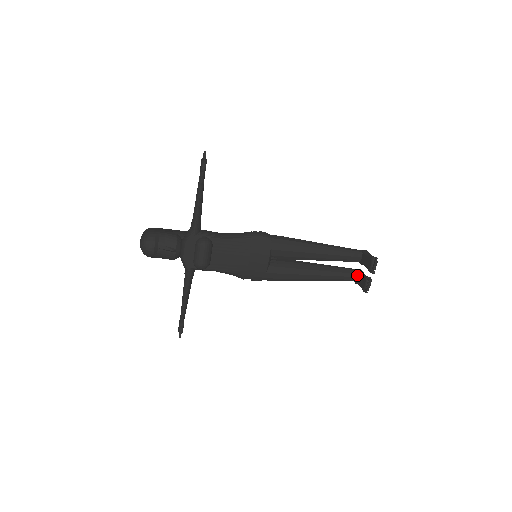
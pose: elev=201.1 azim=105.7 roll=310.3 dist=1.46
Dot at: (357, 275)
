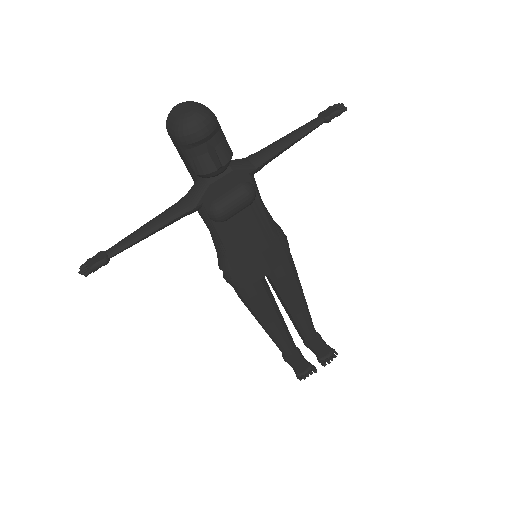
Dot at: (294, 352)
